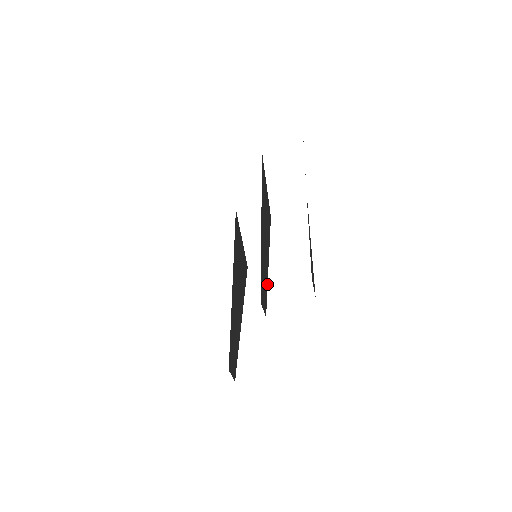
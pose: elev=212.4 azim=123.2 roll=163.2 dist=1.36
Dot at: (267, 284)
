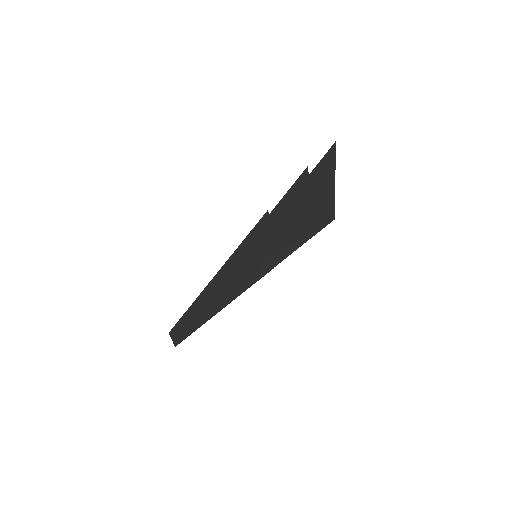
Dot at: occluded
